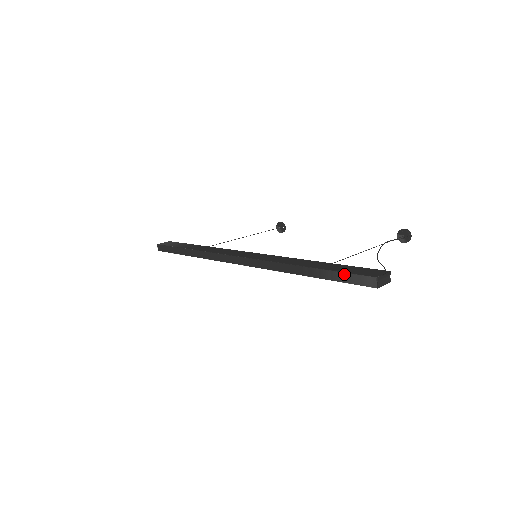
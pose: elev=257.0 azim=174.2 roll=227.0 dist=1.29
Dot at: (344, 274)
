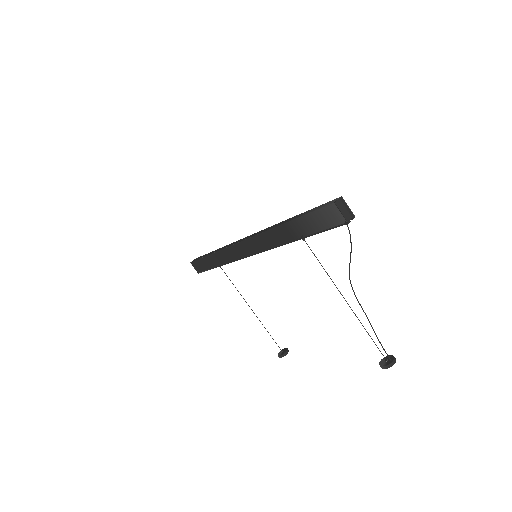
Dot at: (317, 207)
